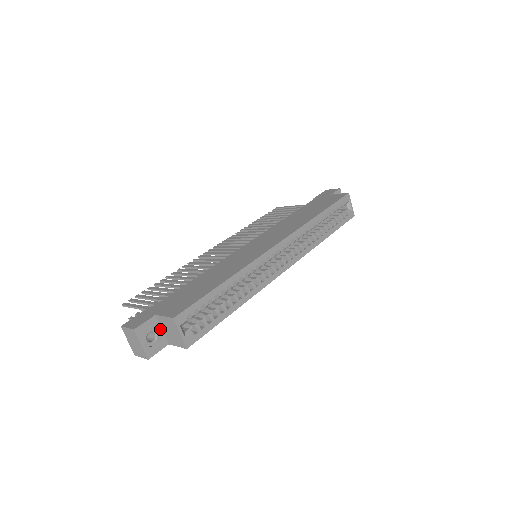
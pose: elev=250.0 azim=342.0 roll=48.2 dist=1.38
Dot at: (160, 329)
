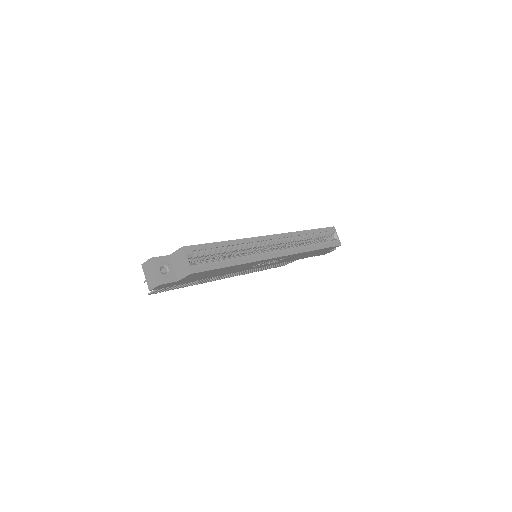
Dot at: (172, 267)
